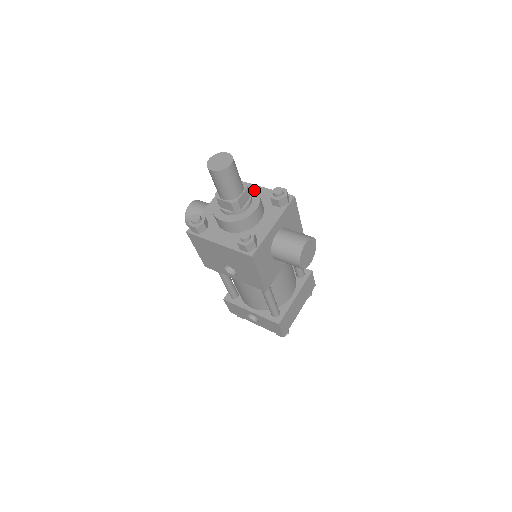
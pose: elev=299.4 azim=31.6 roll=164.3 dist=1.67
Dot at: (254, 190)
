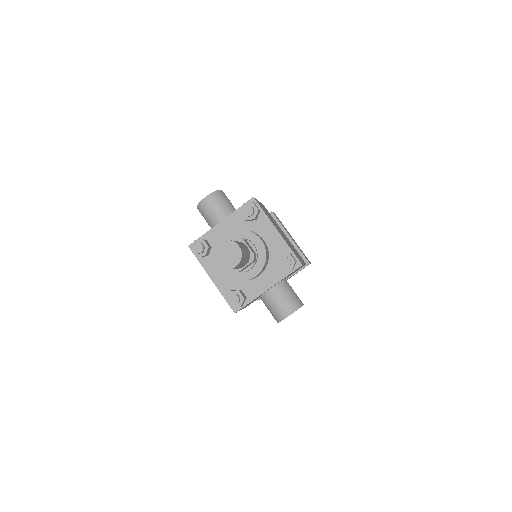
Dot at: (263, 249)
